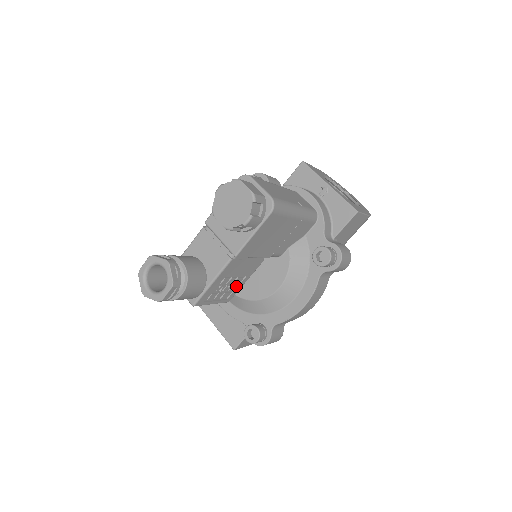
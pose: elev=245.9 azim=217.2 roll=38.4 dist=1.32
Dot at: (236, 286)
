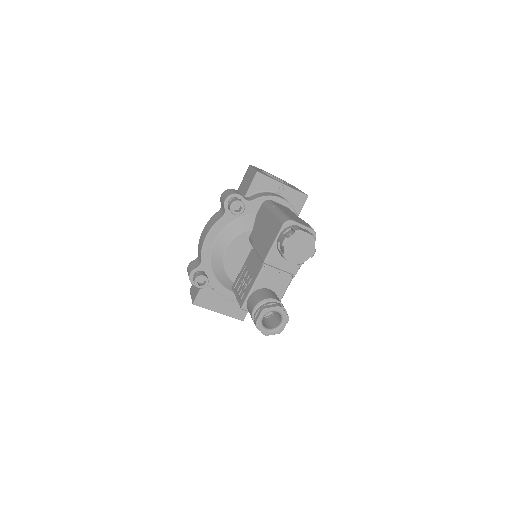
Dot at: occluded
